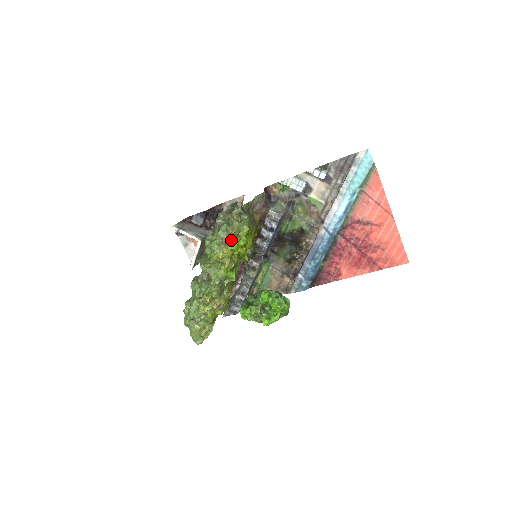
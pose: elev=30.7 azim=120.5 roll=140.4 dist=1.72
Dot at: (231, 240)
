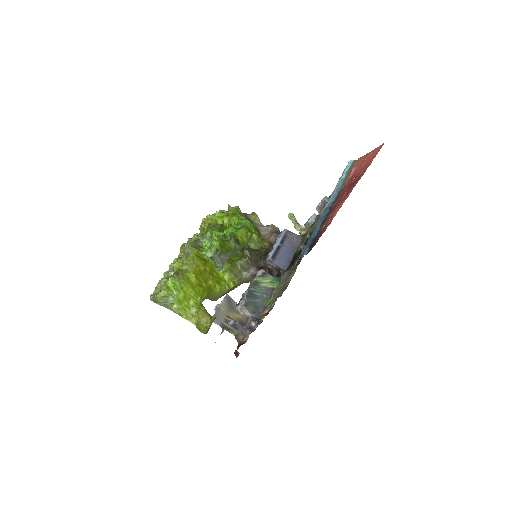
Dot at: occluded
